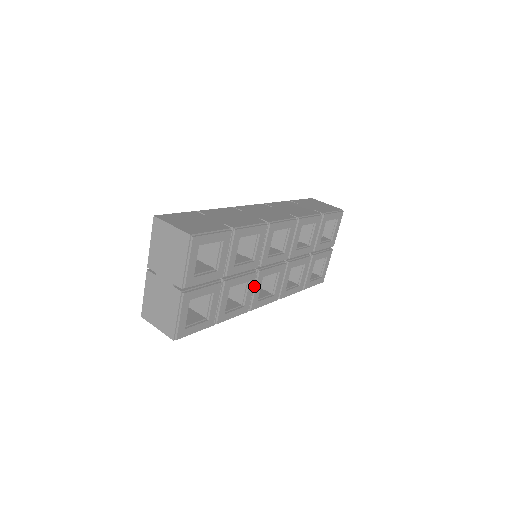
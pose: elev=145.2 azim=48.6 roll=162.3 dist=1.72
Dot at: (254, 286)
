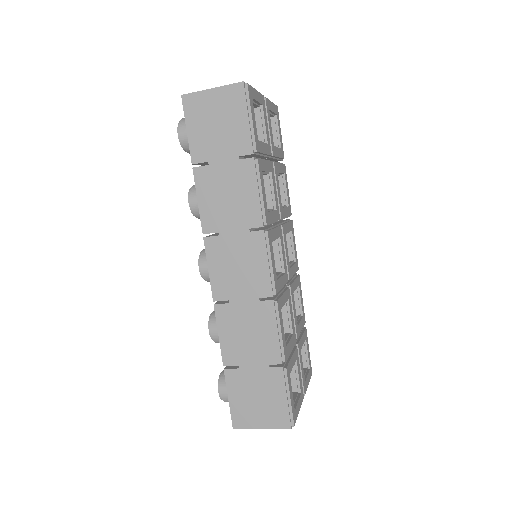
Dot at: (273, 227)
